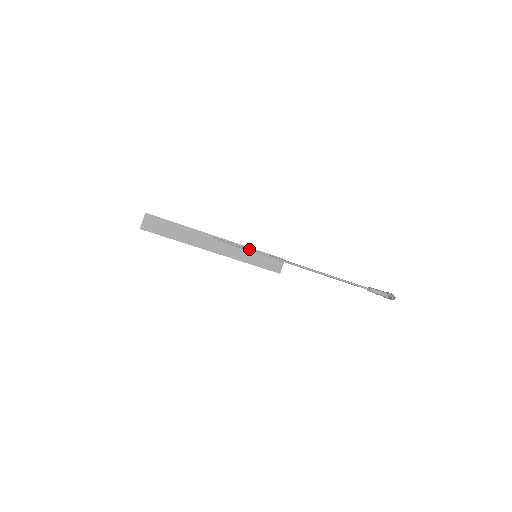
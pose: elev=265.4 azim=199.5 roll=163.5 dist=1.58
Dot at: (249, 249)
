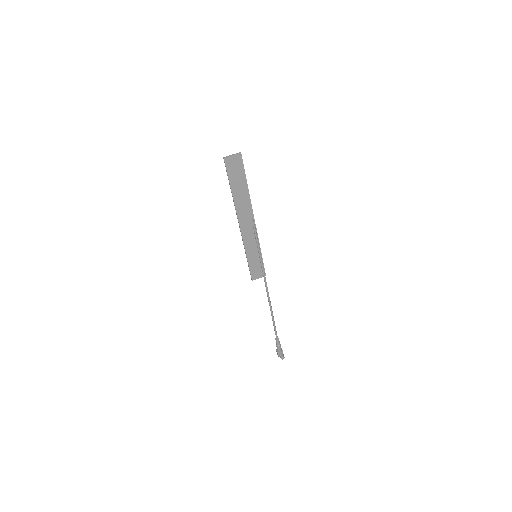
Dot at: (259, 248)
